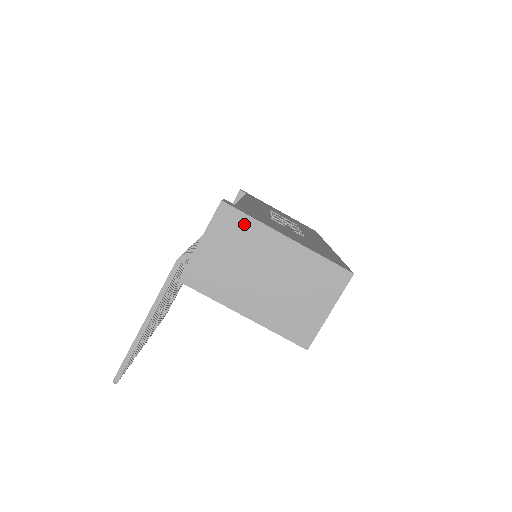
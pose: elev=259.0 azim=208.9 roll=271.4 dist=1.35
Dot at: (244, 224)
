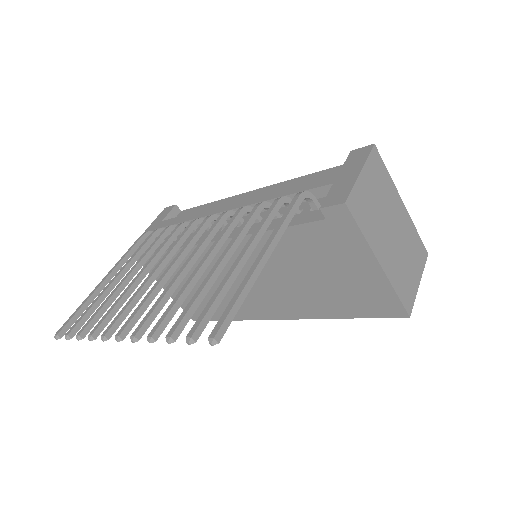
Dot at: (384, 174)
